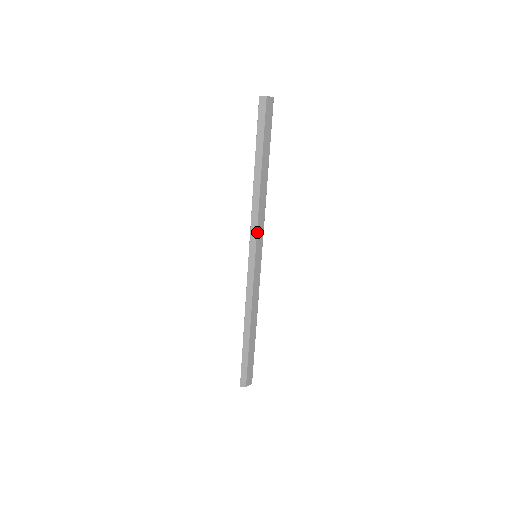
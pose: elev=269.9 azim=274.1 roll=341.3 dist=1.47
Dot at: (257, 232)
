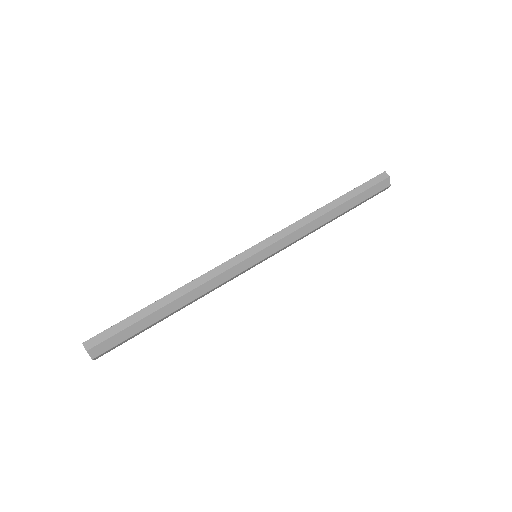
Dot at: (282, 239)
